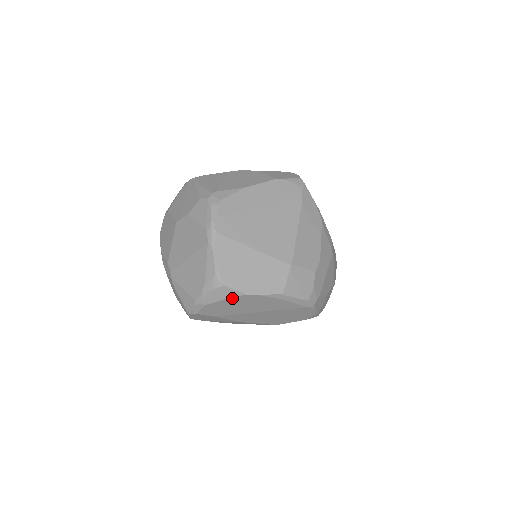
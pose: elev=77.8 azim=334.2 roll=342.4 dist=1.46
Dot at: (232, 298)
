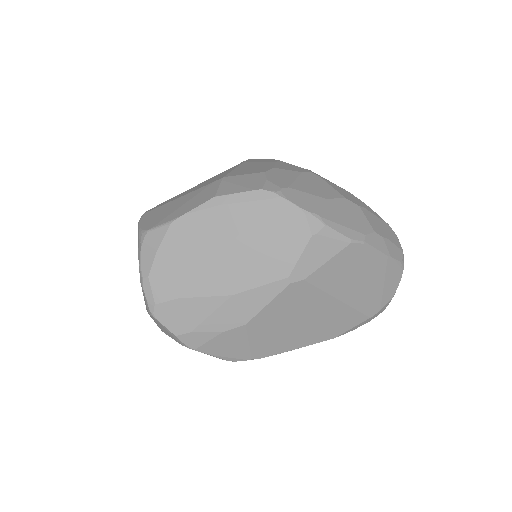
Dot at: (164, 241)
